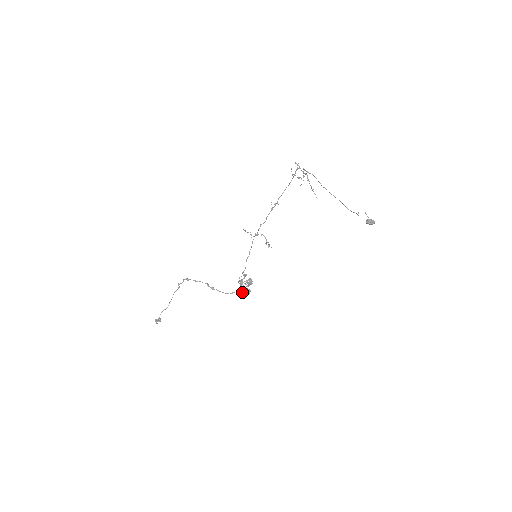
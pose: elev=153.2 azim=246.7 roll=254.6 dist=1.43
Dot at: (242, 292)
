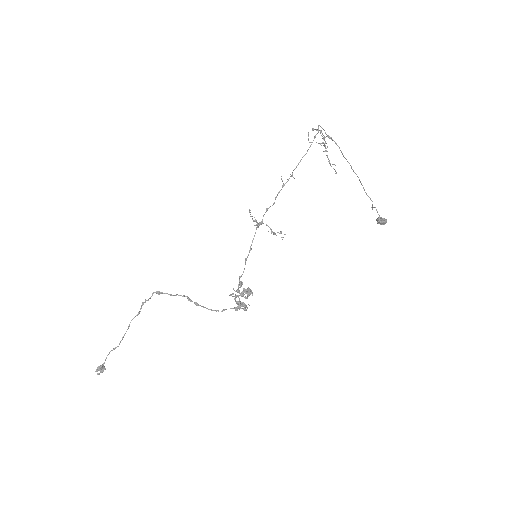
Dot at: (236, 309)
